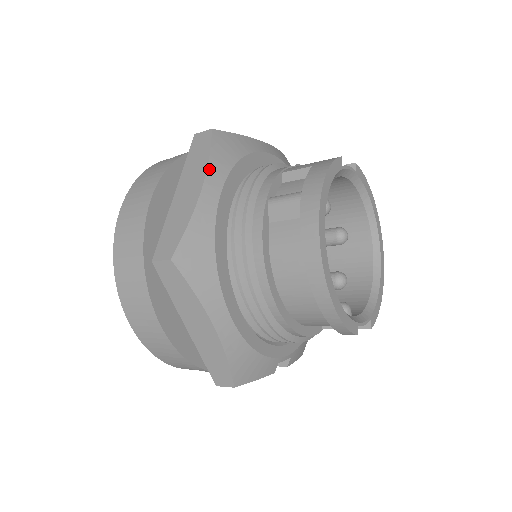
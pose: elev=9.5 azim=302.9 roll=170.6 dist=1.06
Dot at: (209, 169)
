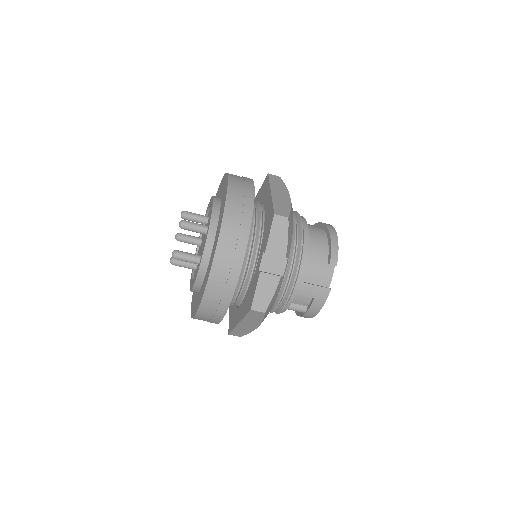
Dot at: occluded
